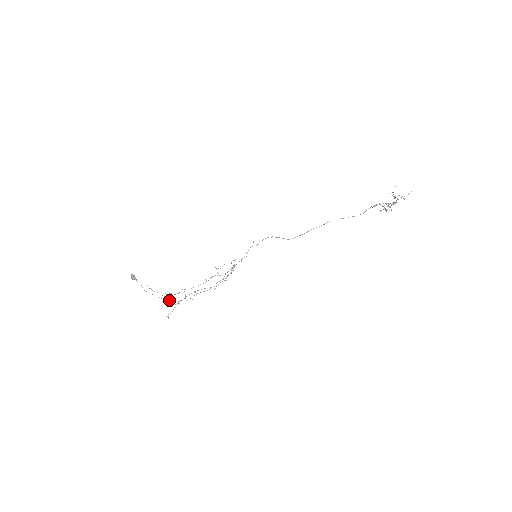
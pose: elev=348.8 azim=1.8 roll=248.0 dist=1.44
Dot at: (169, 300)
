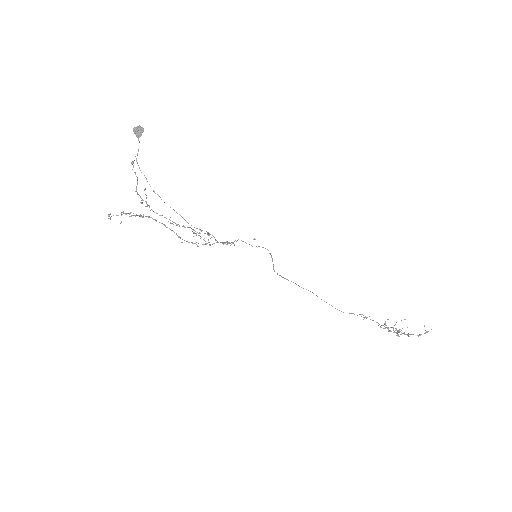
Dot at: occluded
